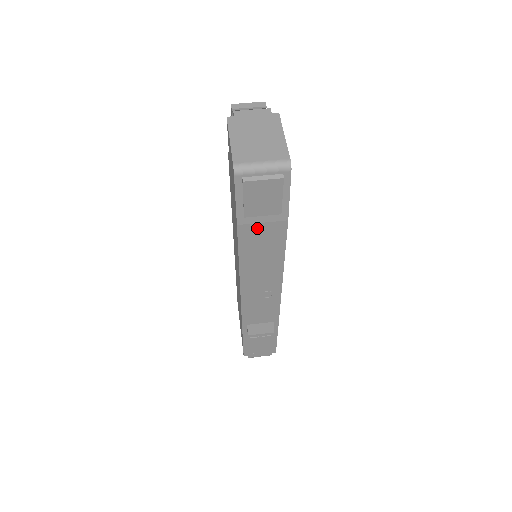
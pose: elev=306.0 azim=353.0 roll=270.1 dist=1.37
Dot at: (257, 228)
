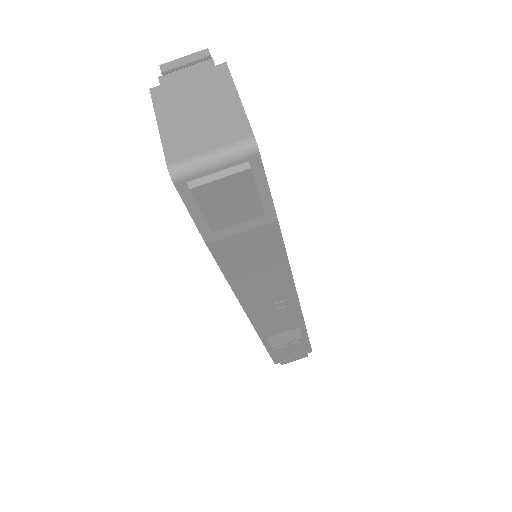
Dot at: (236, 240)
